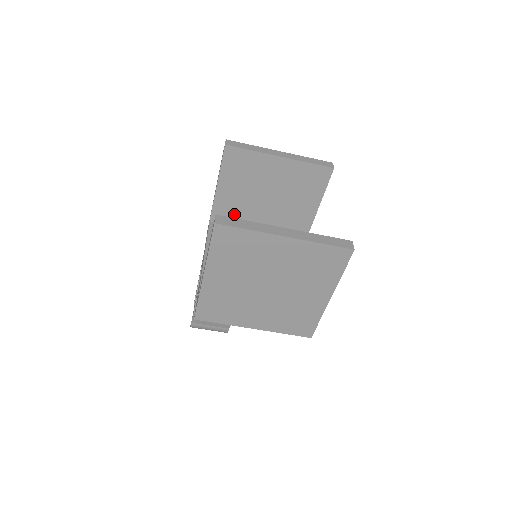
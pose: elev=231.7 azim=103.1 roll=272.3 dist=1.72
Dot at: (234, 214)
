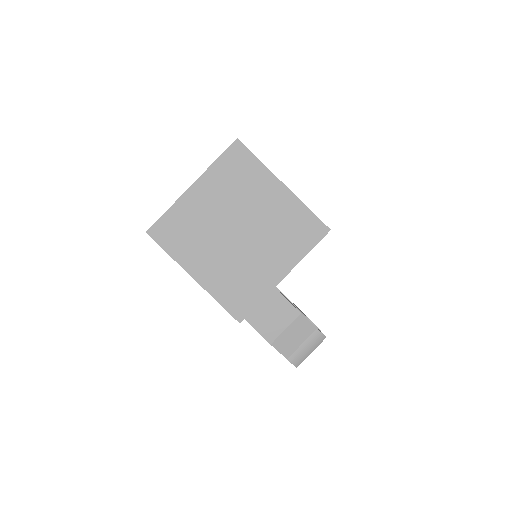
Dot at: occluded
